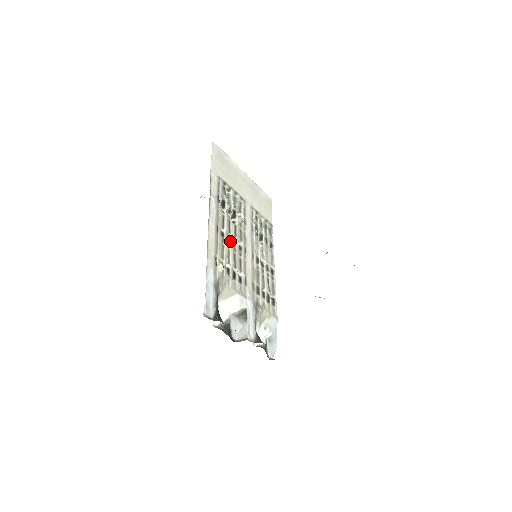
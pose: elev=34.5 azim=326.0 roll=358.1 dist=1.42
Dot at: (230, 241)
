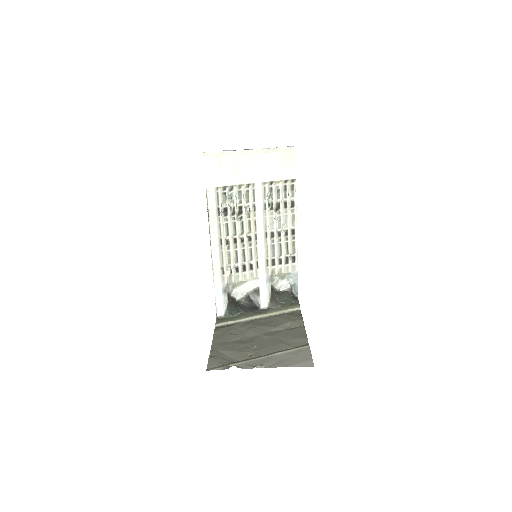
Dot at: (237, 241)
